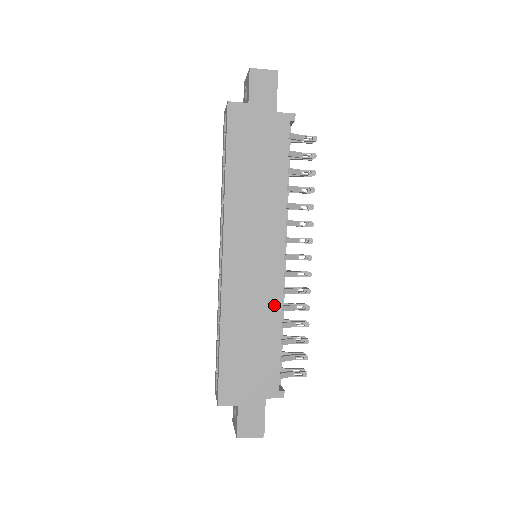
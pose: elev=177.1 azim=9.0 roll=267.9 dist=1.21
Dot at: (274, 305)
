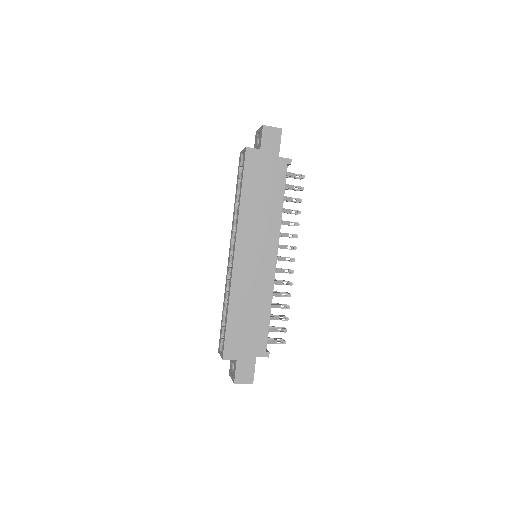
Dot at: (267, 291)
